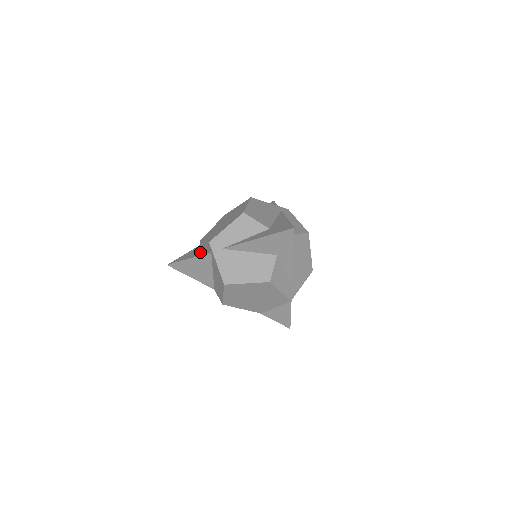
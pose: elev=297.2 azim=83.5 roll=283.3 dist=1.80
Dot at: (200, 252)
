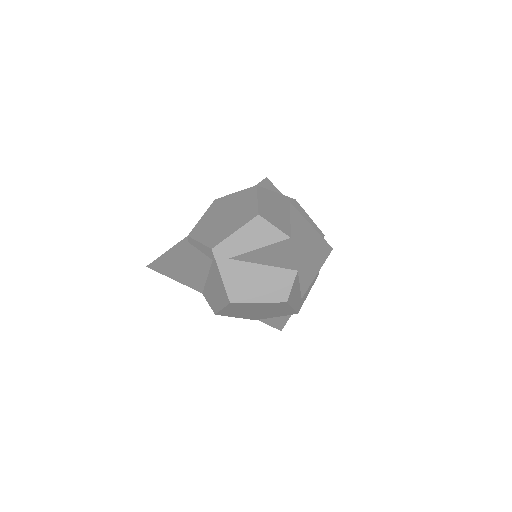
Dot at: (193, 255)
